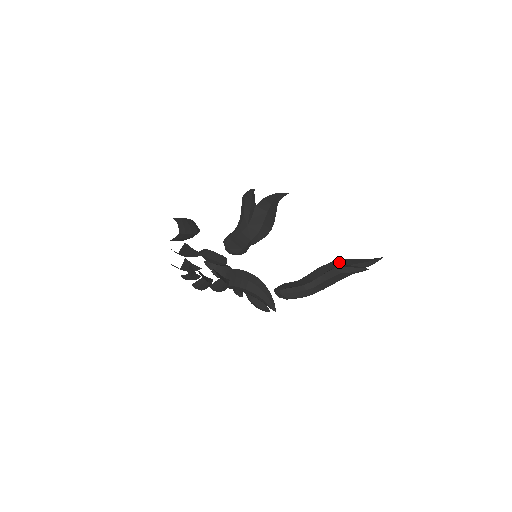
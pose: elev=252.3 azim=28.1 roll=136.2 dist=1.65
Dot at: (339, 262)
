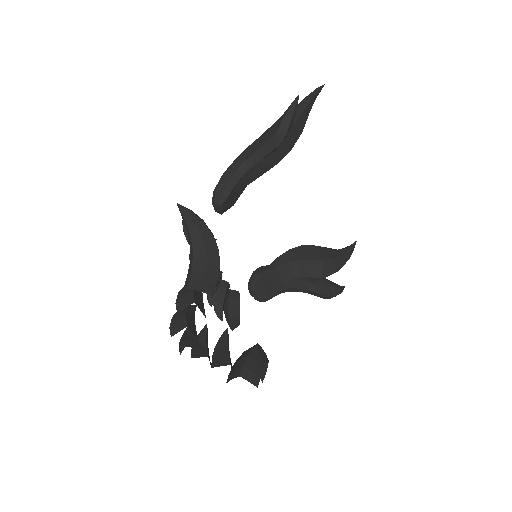
Dot at: (326, 265)
